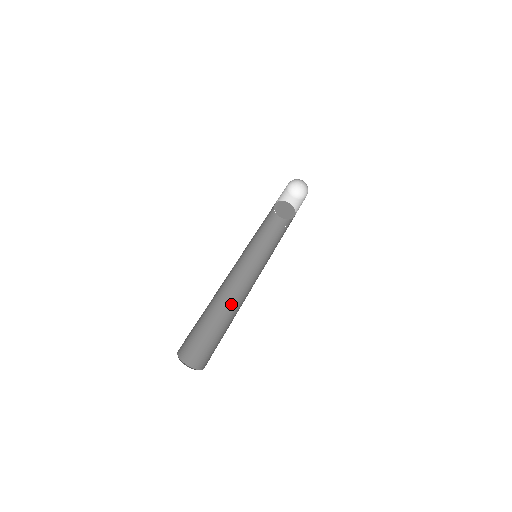
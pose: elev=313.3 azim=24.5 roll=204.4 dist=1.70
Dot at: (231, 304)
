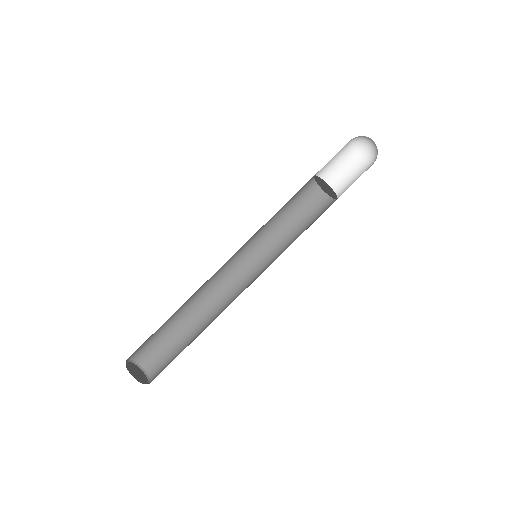
Dot at: (197, 296)
